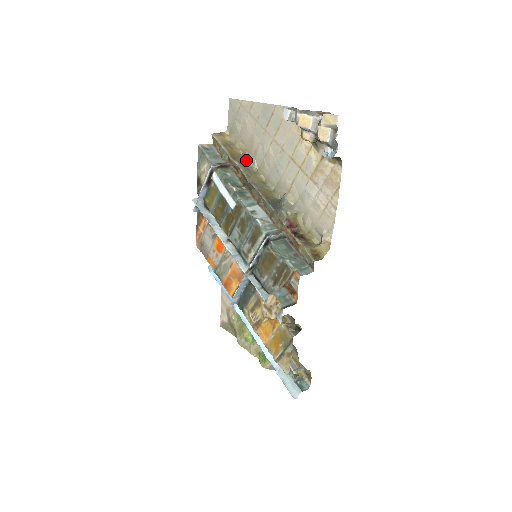
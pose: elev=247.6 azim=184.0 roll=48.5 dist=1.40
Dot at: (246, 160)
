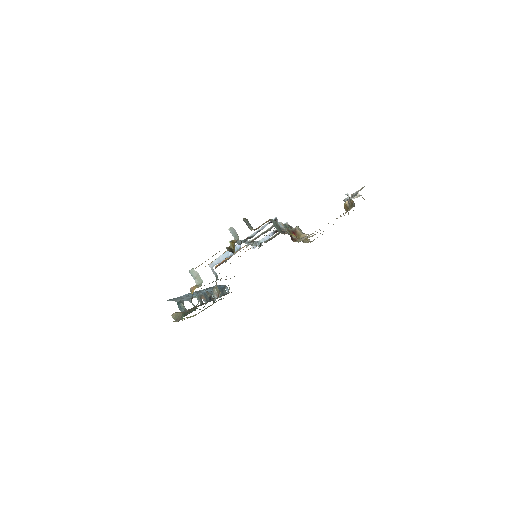
Dot at: occluded
